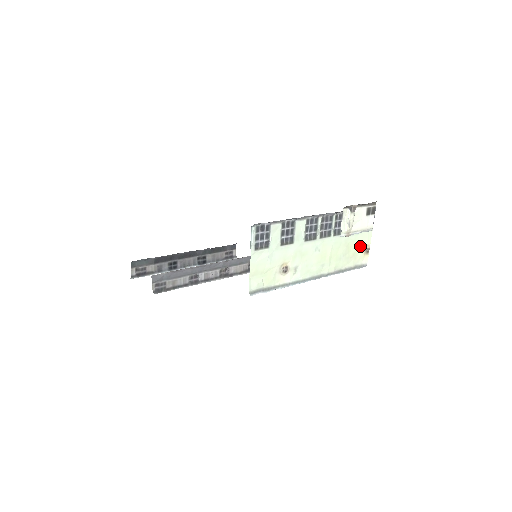
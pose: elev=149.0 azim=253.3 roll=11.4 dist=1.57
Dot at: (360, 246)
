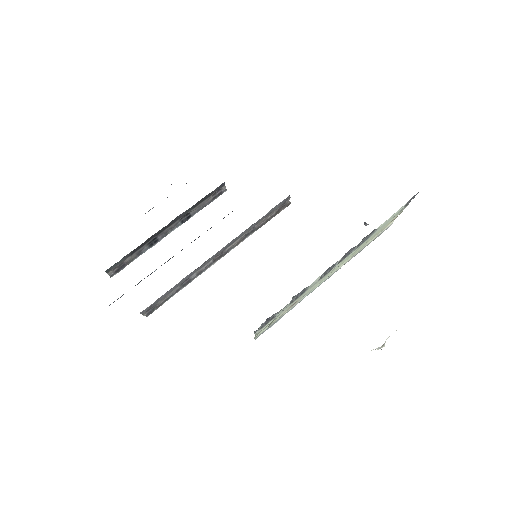
Dot at: (387, 224)
